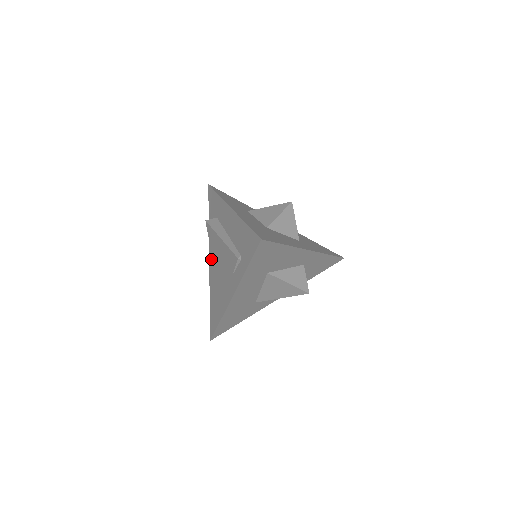
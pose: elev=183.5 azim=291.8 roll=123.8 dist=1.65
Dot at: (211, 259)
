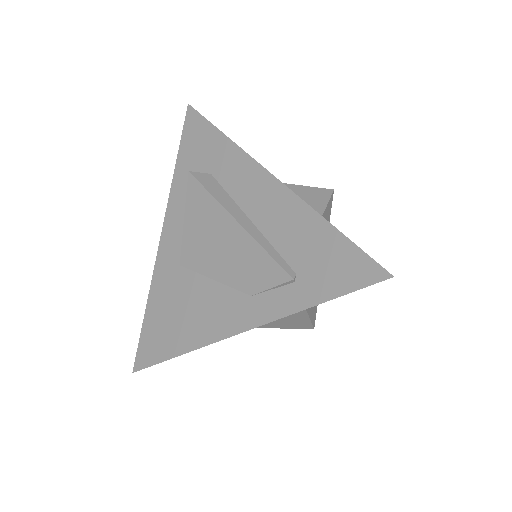
Dot at: (170, 237)
